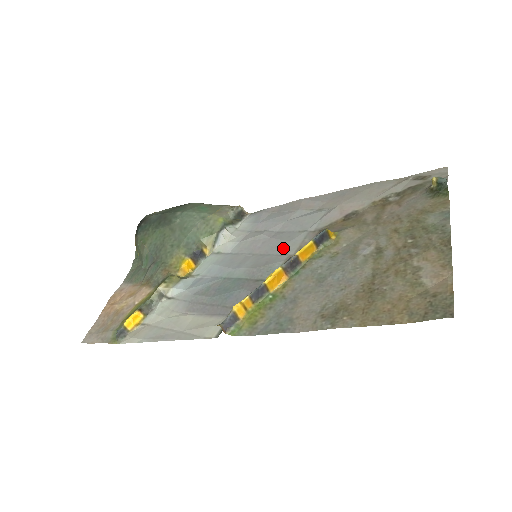
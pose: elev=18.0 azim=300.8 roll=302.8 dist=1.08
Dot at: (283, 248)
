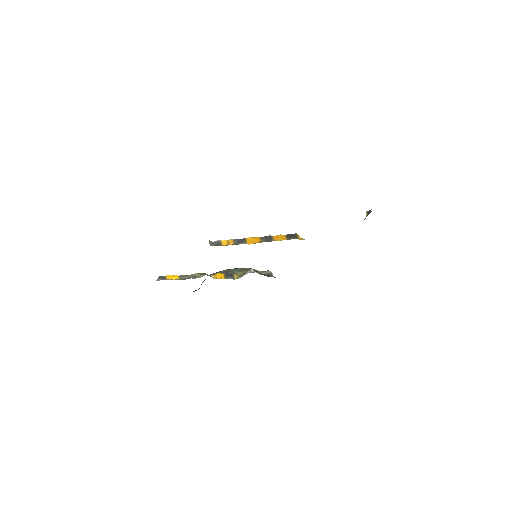
Dot at: occluded
